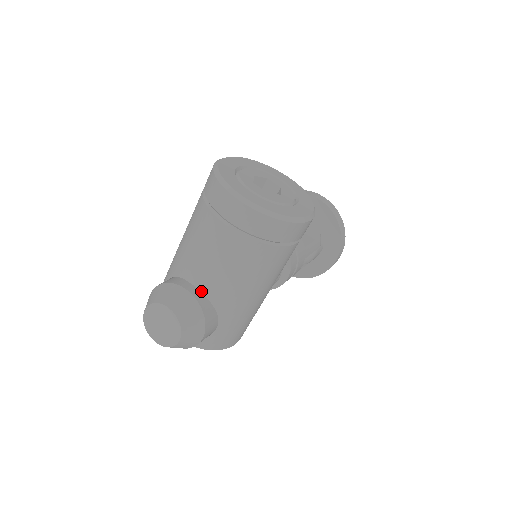
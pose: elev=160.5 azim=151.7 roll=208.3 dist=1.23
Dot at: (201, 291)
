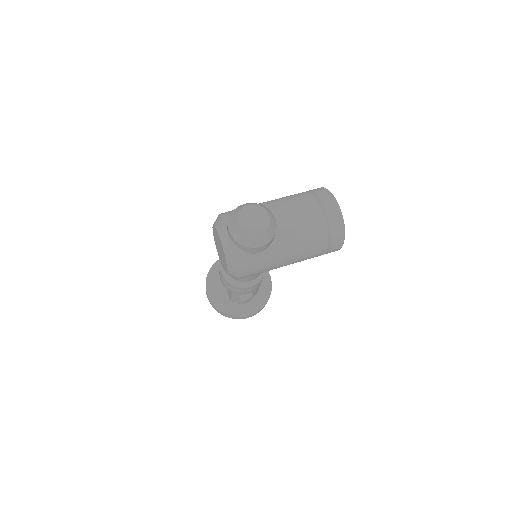
Dot at: occluded
